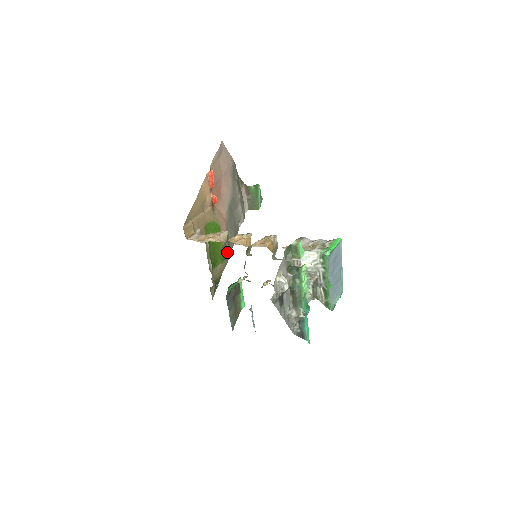
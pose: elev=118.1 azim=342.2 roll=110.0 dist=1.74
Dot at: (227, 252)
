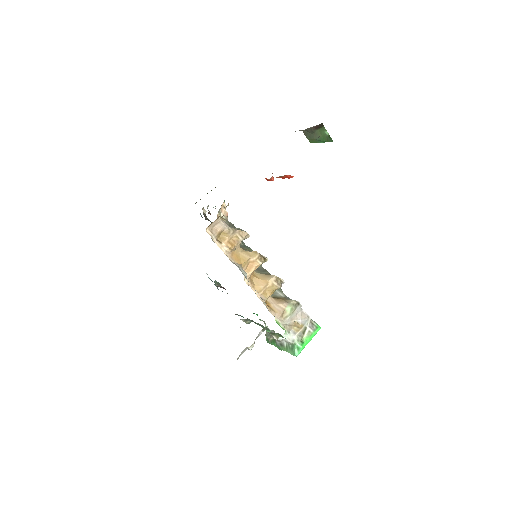
Dot at: occluded
